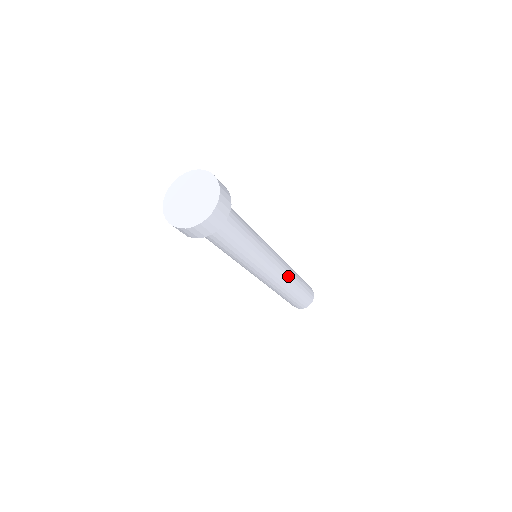
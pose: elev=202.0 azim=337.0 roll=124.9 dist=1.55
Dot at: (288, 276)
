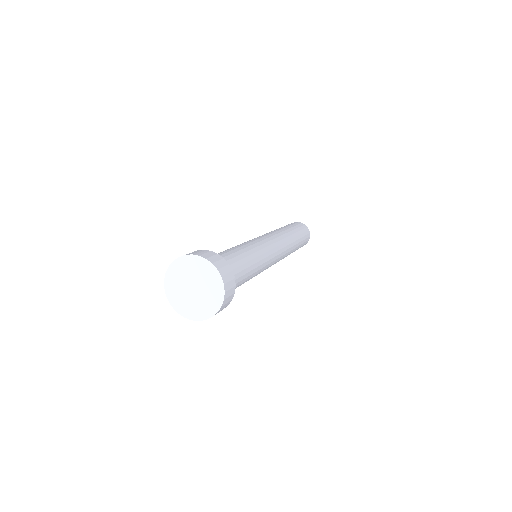
Dot at: occluded
